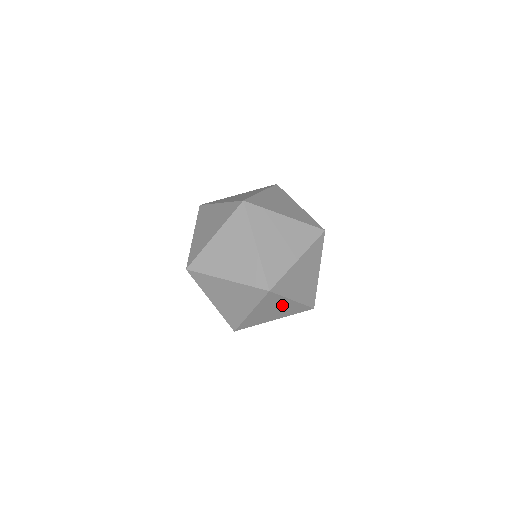
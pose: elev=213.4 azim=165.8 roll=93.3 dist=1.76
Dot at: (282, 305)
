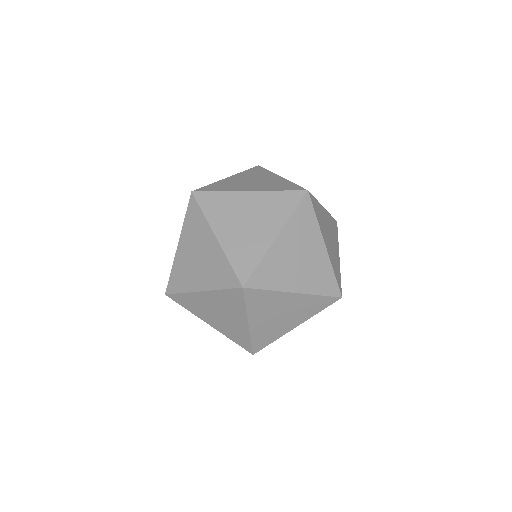
Dot at: occluded
